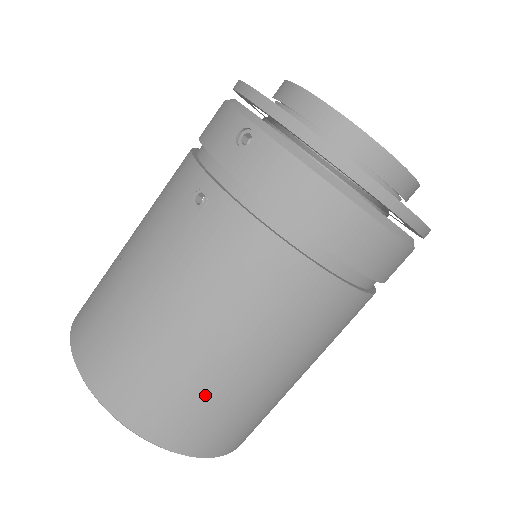
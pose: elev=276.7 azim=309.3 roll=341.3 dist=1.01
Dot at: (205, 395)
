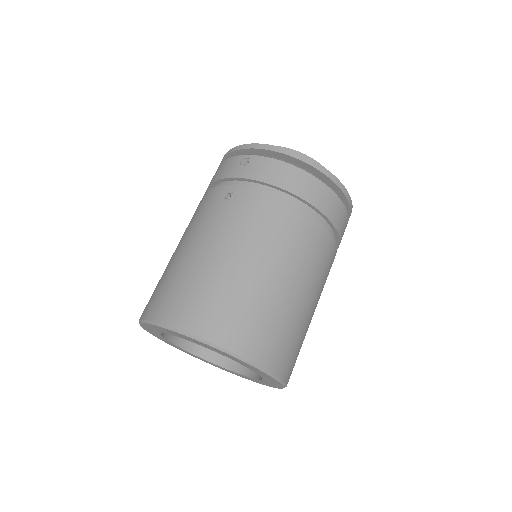
Dot at: (262, 307)
